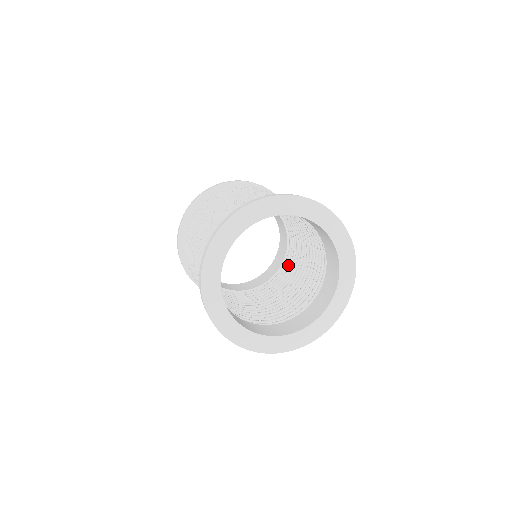
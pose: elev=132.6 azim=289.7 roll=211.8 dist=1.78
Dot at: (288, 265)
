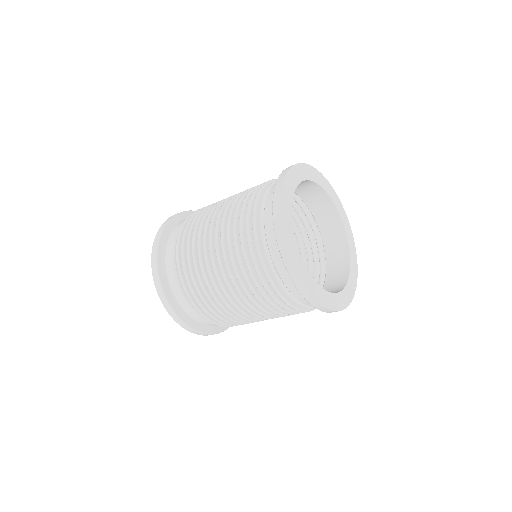
Dot at: occluded
